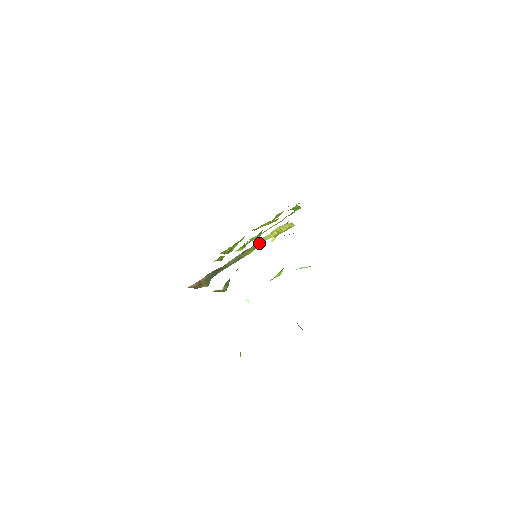
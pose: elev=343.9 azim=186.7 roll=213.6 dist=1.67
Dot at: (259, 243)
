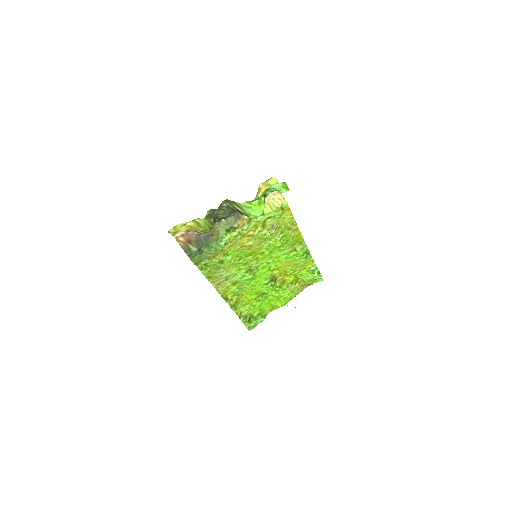
Dot at: occluded
